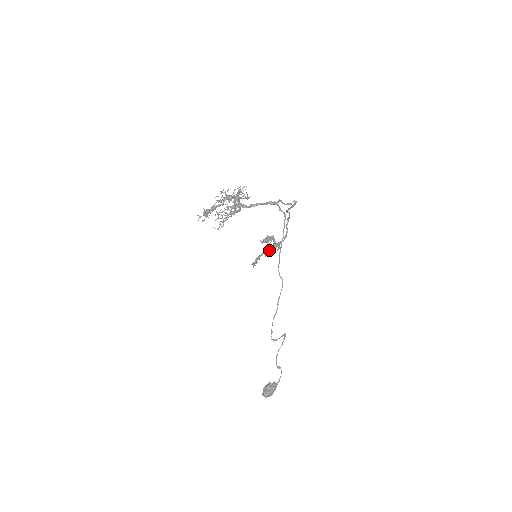
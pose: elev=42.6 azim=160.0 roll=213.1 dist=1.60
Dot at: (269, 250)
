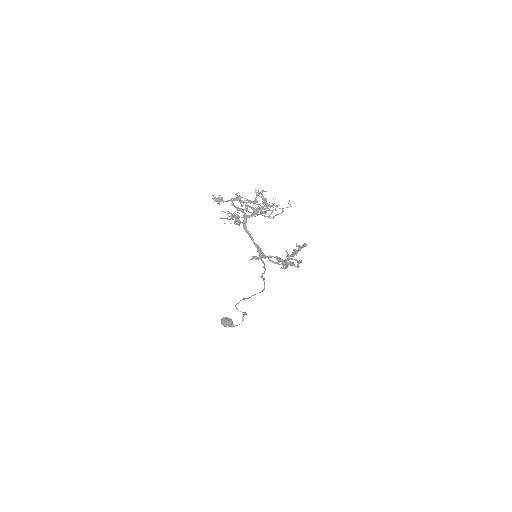
Dot at: (281, 260)
